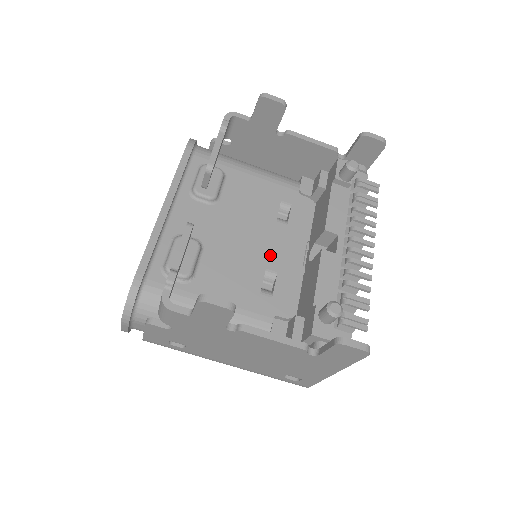
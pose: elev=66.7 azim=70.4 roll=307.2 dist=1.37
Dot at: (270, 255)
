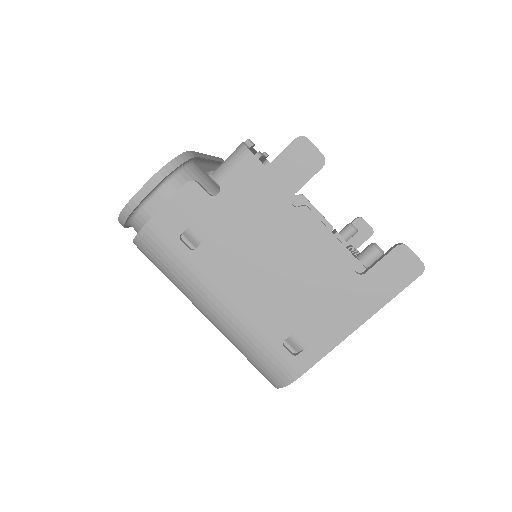
Dot at: occluded
